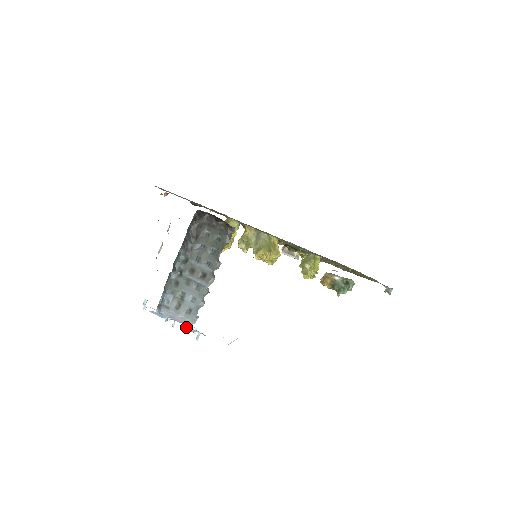
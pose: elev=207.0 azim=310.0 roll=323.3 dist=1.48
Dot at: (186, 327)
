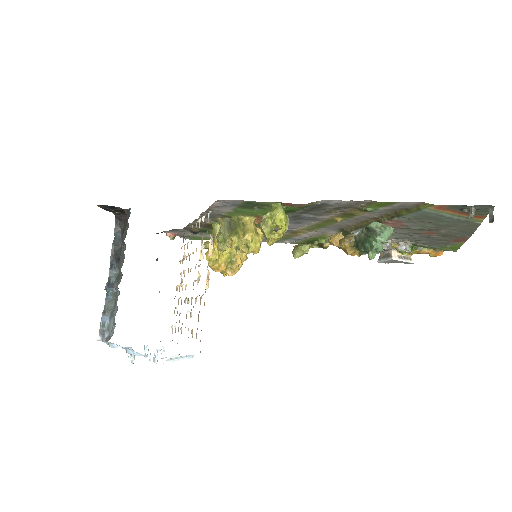
Dot at: (145, 356)
